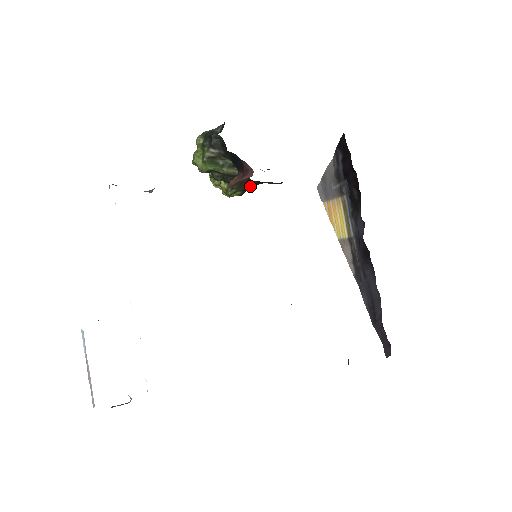
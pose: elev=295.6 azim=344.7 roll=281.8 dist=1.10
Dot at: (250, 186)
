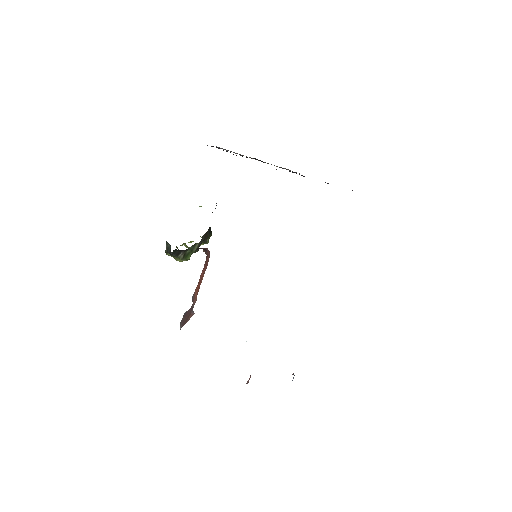
Dot at: (209, 228)
